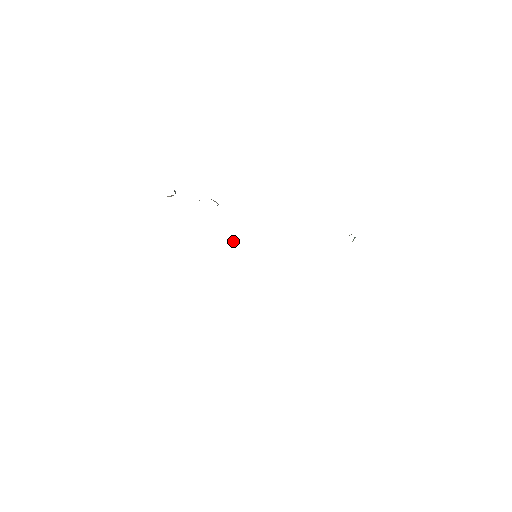
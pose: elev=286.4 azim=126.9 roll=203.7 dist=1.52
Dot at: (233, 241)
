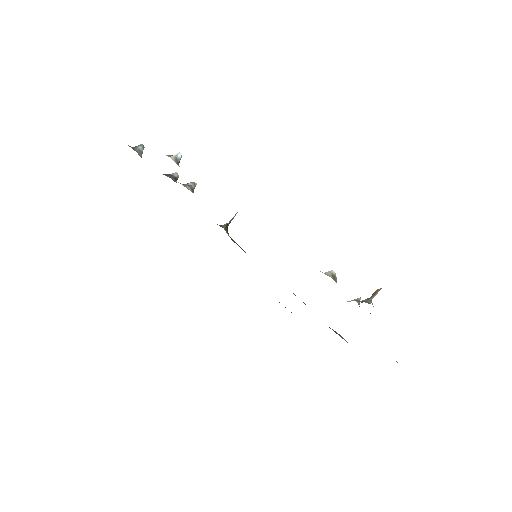
Dot at: (226, 232)
